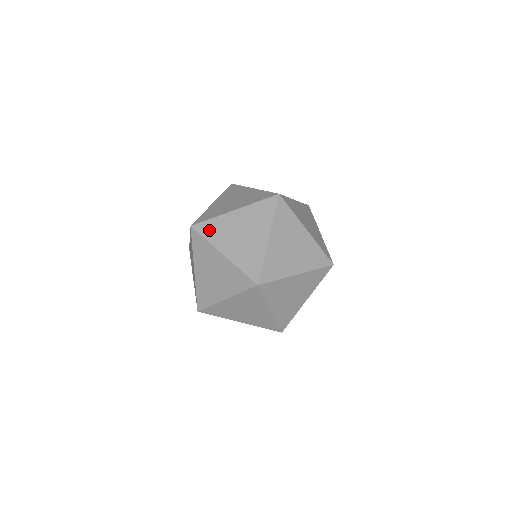
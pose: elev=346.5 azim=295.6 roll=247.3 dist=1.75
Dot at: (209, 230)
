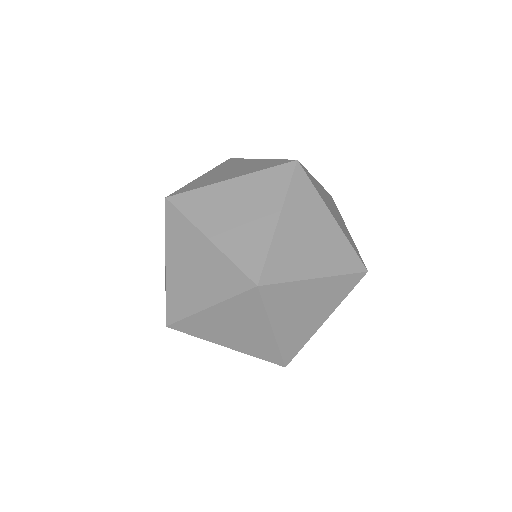
Dot at: (191, 204)
